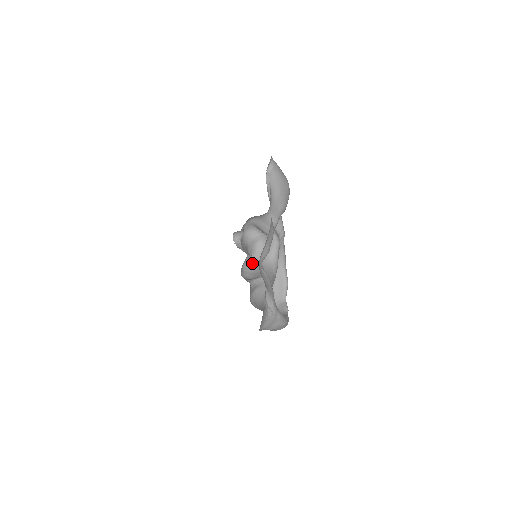
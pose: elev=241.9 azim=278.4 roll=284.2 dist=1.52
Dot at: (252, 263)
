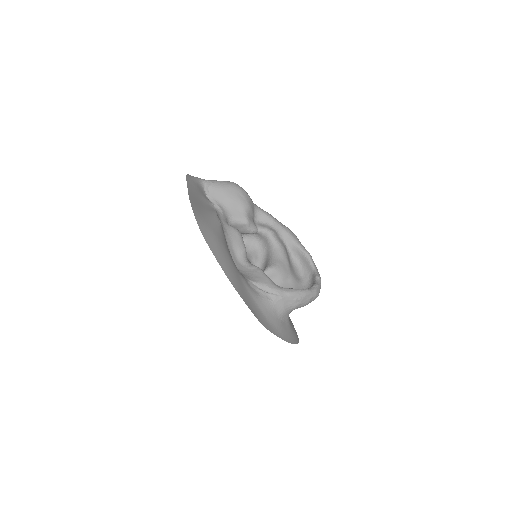
Dot at: (262, 262)
